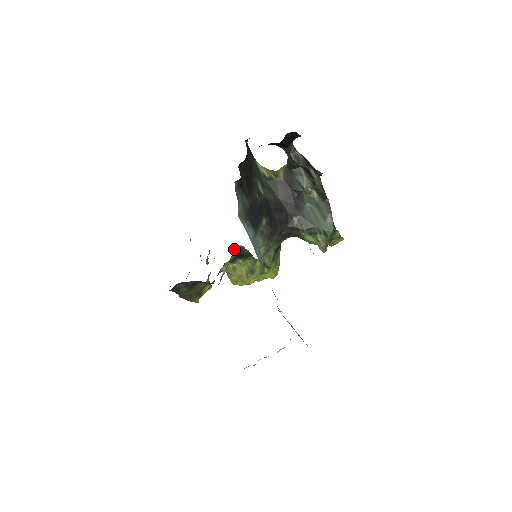
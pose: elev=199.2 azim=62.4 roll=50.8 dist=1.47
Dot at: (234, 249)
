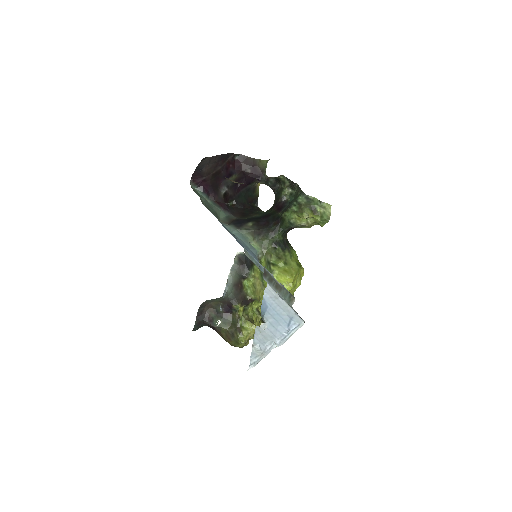
Dot at: (236, 257)
